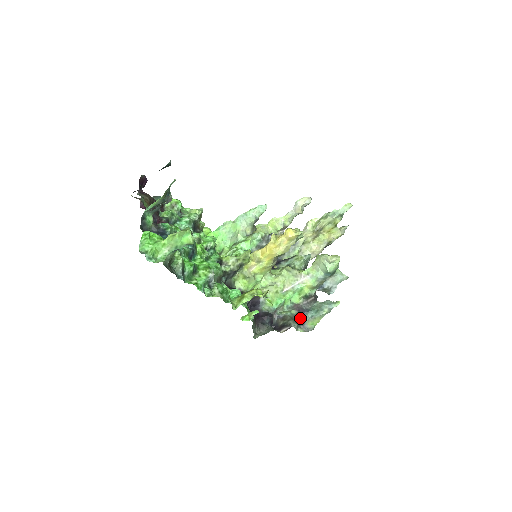
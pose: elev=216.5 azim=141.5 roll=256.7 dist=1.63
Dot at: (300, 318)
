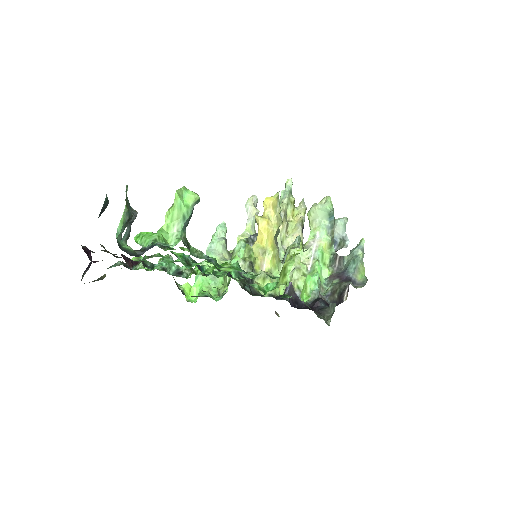
Dot at: (347, 279)
